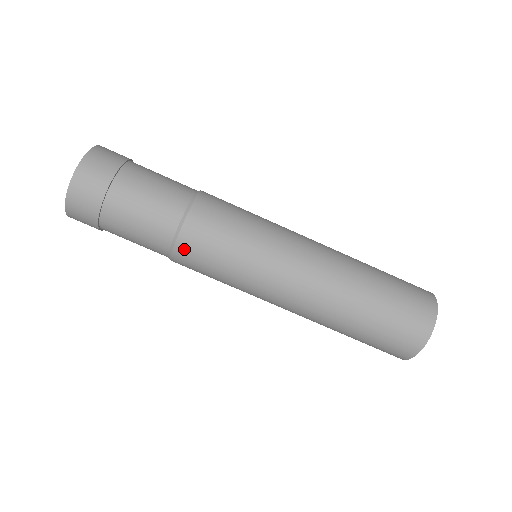
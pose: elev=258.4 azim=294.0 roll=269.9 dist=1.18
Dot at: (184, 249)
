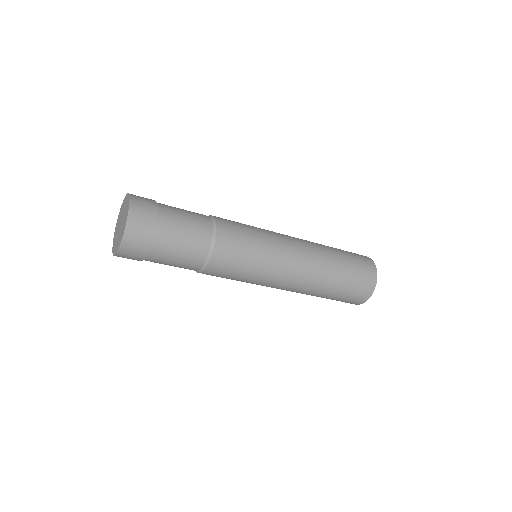
Dot at: occluded
